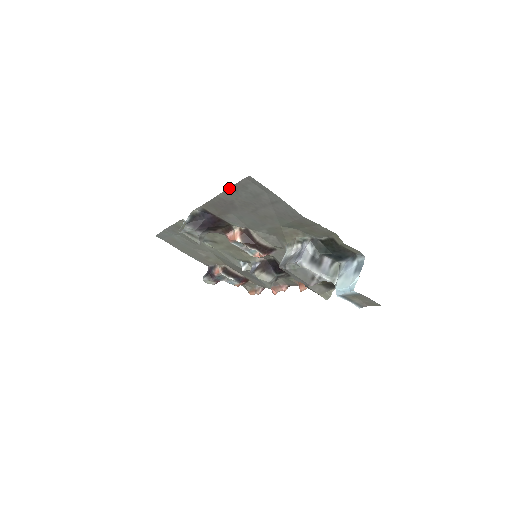
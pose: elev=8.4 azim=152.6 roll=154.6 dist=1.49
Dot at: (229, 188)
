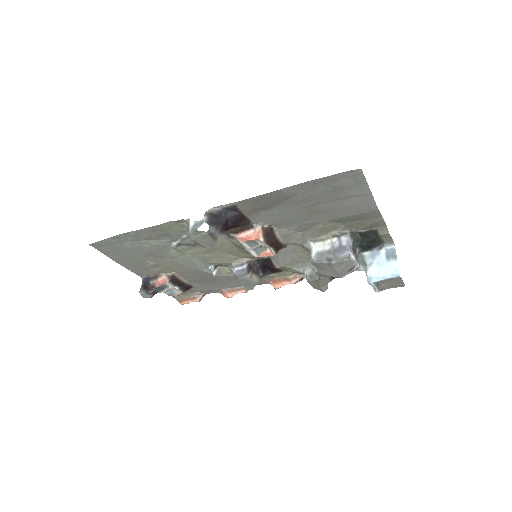
Dot at: (309, 181)
